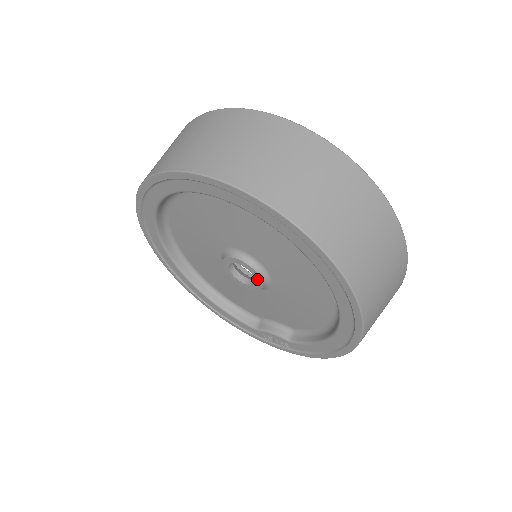
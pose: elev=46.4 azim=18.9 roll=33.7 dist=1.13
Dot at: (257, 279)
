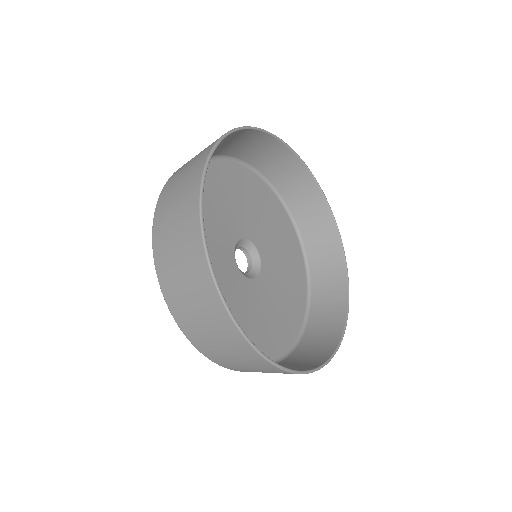
Dot at: occluded
